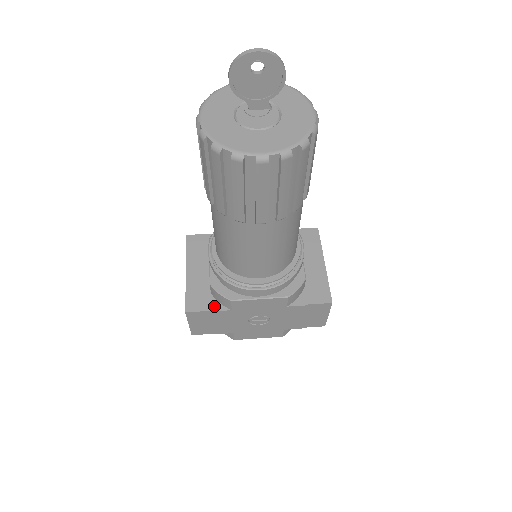
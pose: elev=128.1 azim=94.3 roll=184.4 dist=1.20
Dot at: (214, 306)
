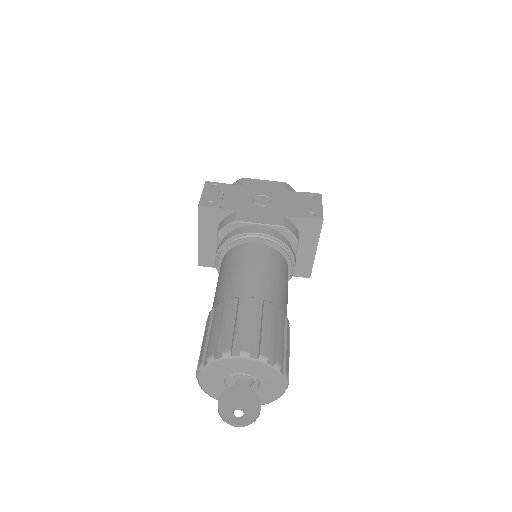
Dot at: occluded
